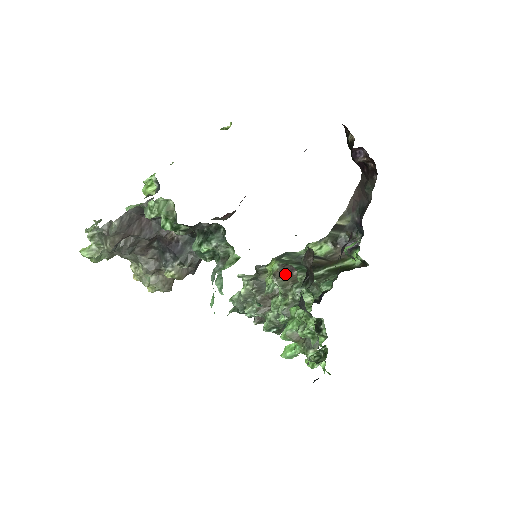
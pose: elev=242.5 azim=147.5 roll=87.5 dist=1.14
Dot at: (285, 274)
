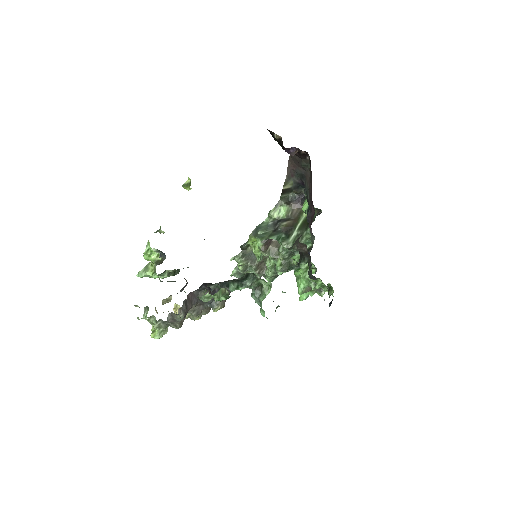
Dot at: (268, 245)
